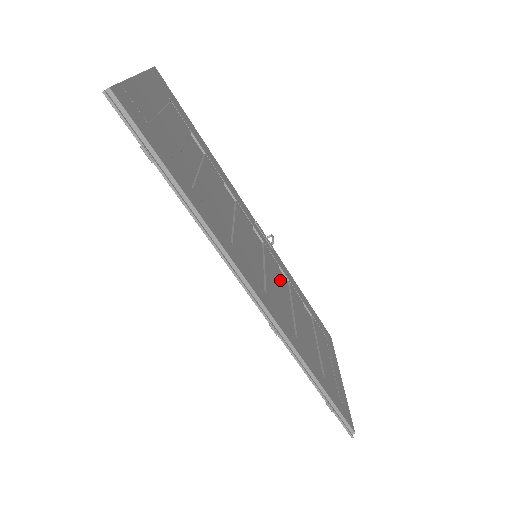
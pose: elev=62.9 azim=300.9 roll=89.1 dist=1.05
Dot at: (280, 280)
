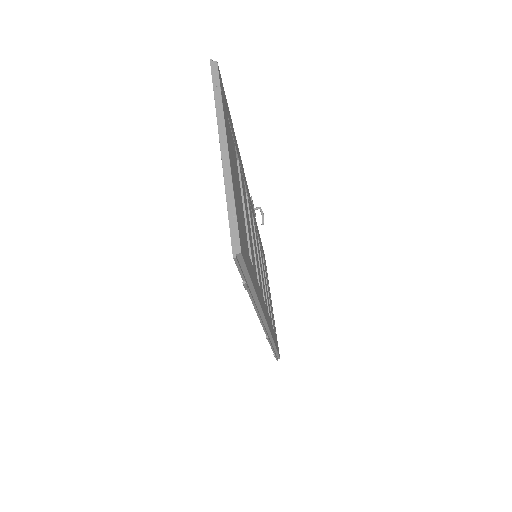
Dot at: occluded
